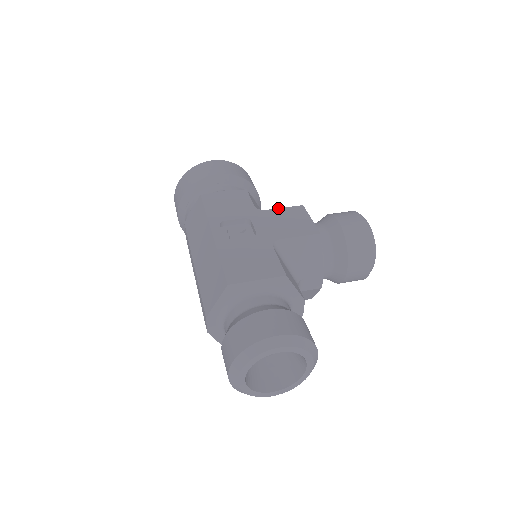
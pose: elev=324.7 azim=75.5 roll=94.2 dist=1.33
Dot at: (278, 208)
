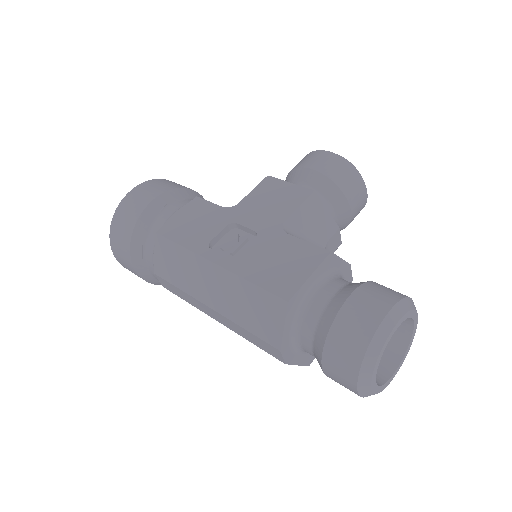
Dot at: (248, 194)
